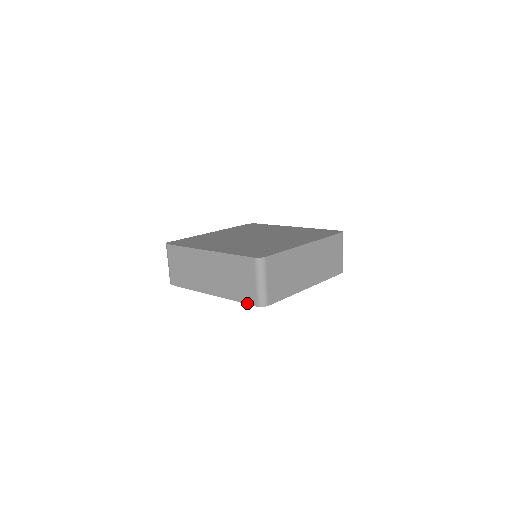
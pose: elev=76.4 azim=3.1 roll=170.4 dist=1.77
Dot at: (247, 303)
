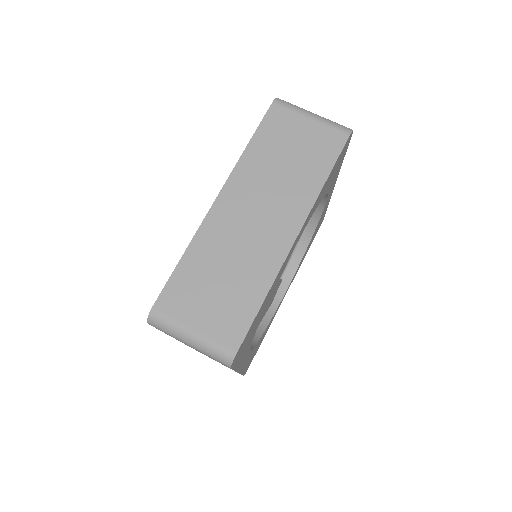
Dot at: occluded
